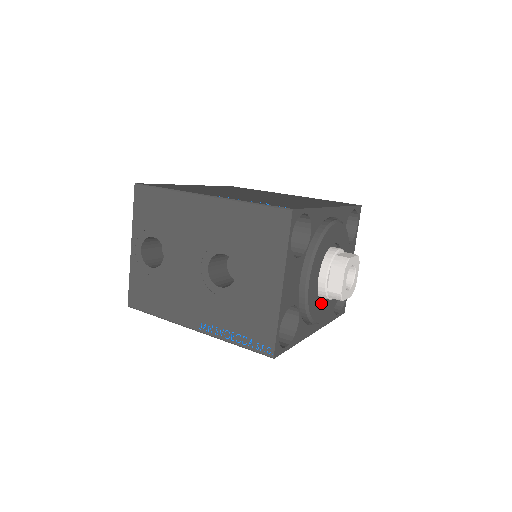
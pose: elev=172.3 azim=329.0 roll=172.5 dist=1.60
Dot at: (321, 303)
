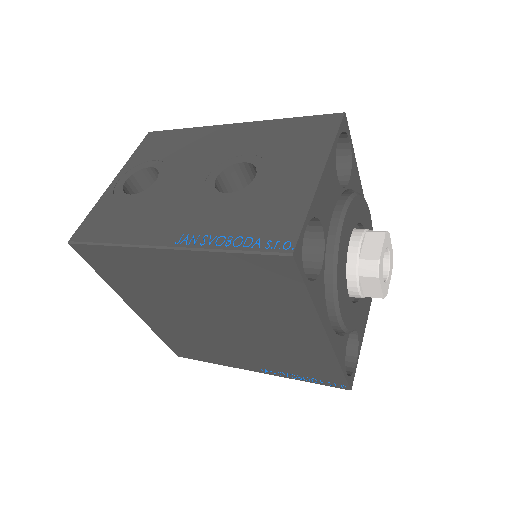
Dot at: (346, 284)
